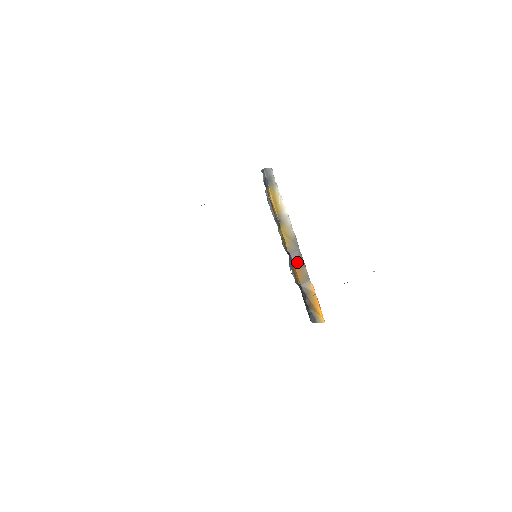
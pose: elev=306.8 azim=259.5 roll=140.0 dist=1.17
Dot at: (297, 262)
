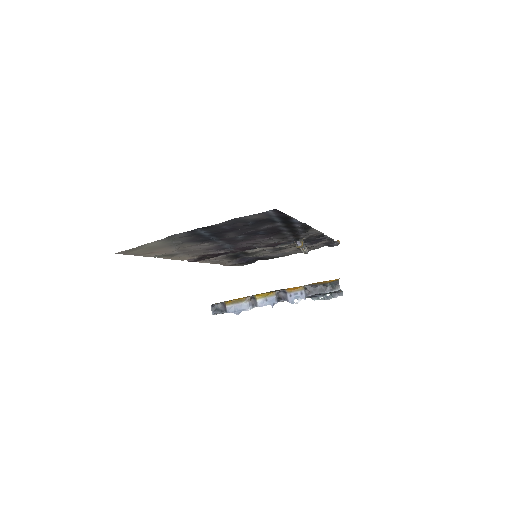
Dot at: (286, 289)
